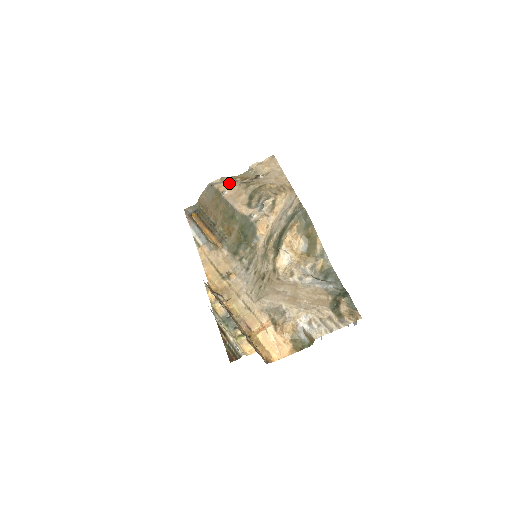
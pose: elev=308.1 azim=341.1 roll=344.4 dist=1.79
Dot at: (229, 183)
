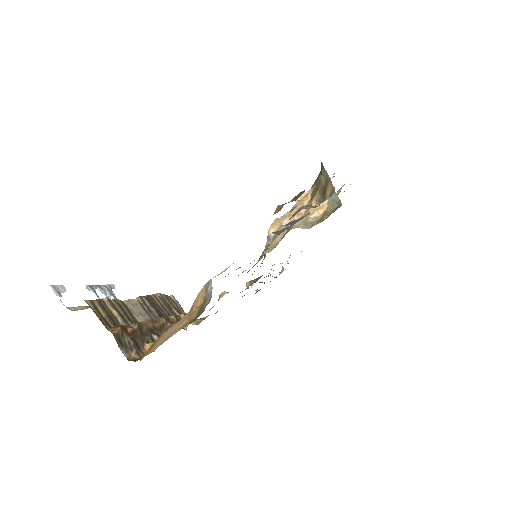
Dot at: occluded
